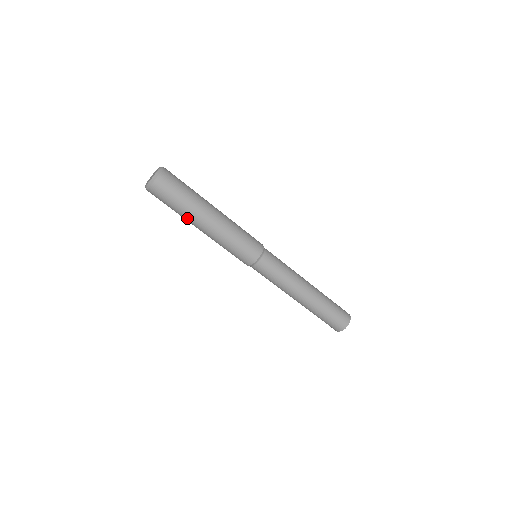
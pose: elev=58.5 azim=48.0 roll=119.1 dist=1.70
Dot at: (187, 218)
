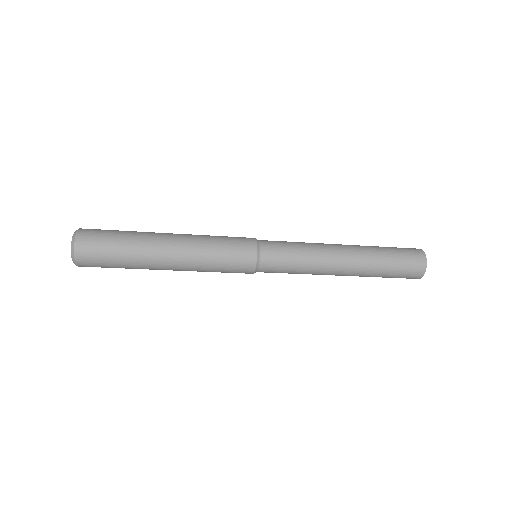
Dot at: occluded
